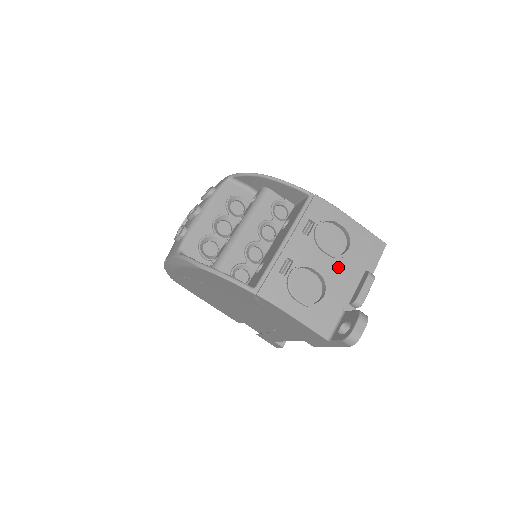
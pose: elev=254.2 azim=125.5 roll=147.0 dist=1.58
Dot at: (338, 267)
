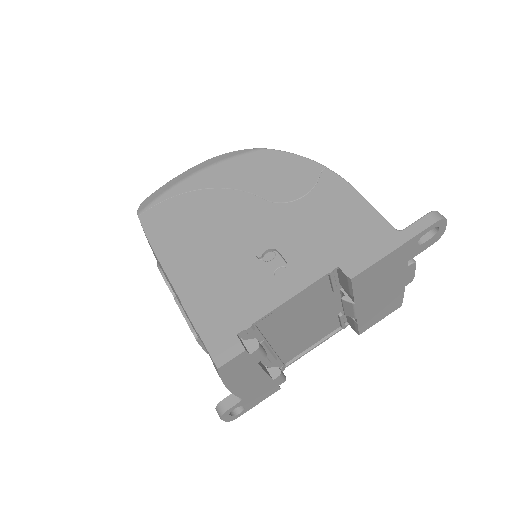
Dot at: occluded
